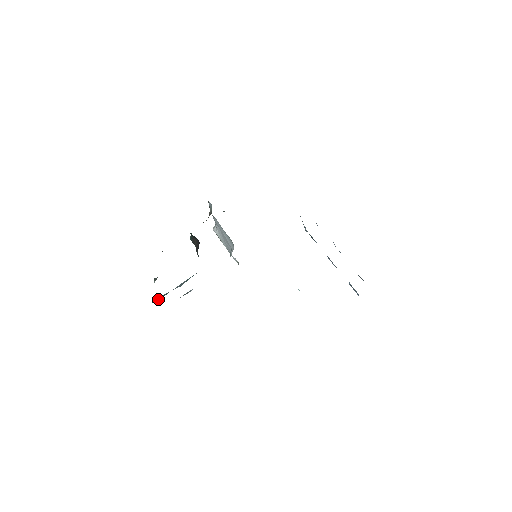
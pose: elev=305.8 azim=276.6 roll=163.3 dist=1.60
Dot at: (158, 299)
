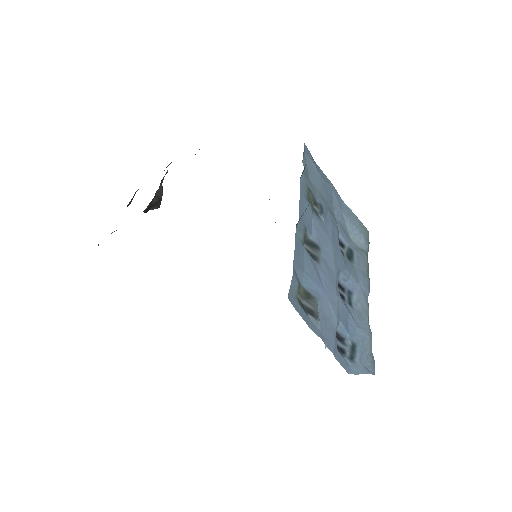
Dot at: occluded
